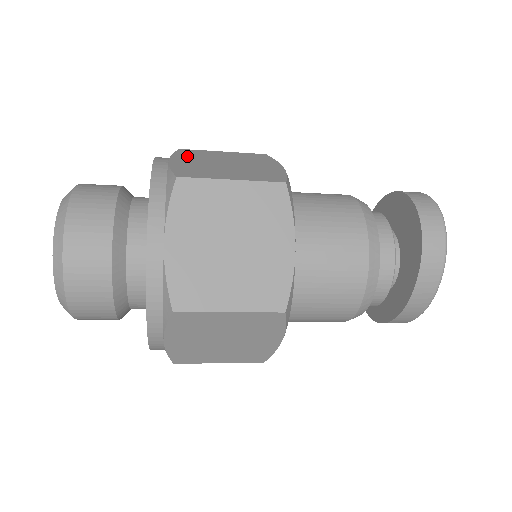
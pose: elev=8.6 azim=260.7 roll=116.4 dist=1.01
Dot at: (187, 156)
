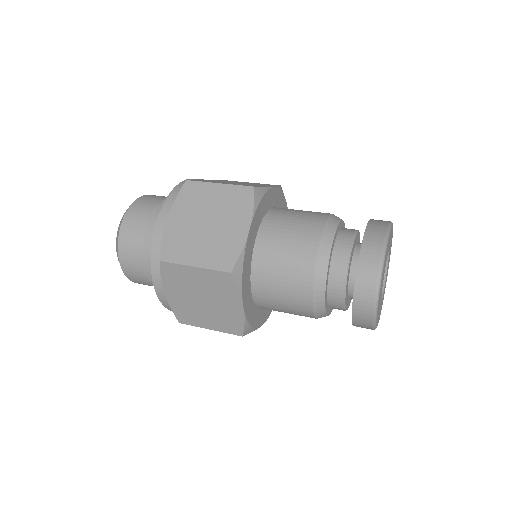
Dot at: (184, 204)
